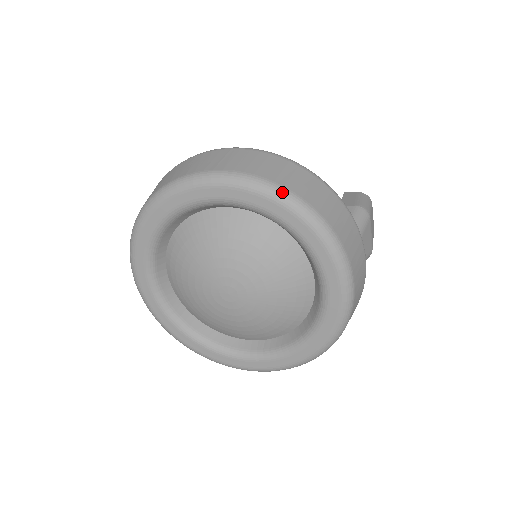
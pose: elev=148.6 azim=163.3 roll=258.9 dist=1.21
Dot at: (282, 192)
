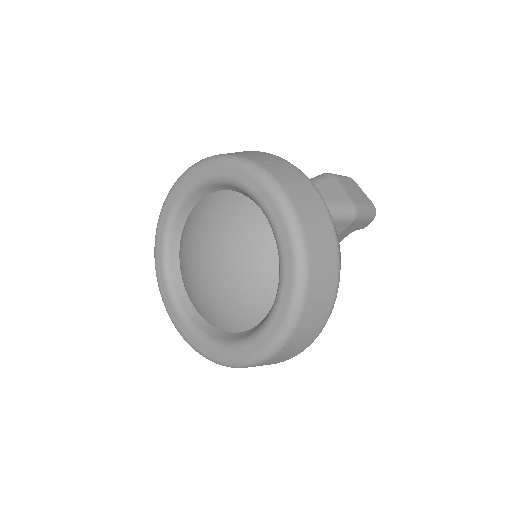
Dot at: (211, 157)
